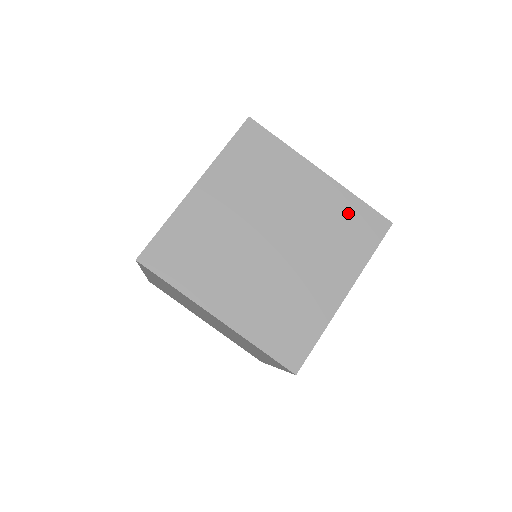
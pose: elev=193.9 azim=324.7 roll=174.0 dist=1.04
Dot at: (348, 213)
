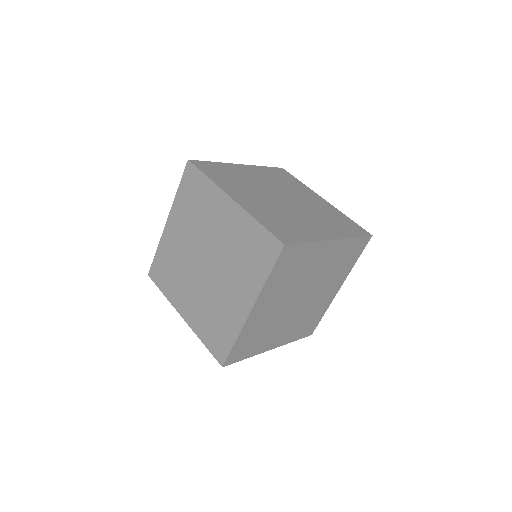
Dot at: (250, 237)
